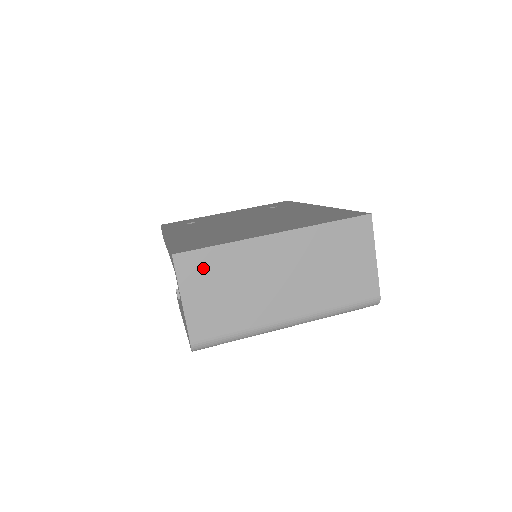
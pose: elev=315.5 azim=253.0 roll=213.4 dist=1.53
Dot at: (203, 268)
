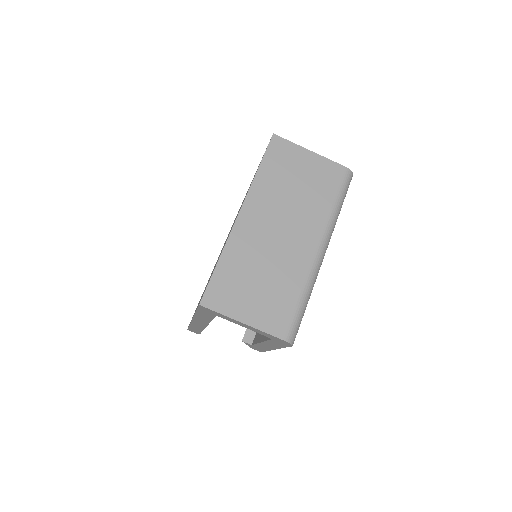
Dot at: (227, 288)
